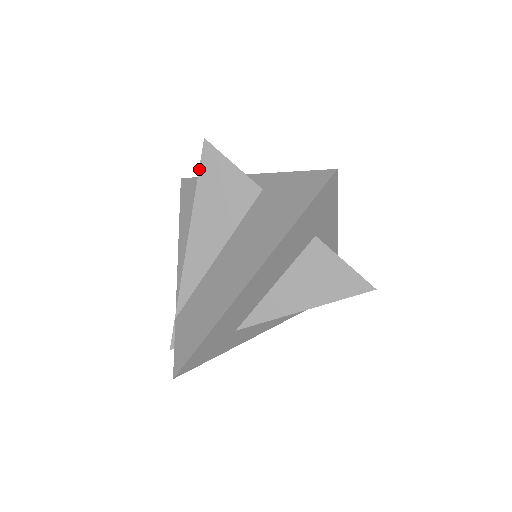
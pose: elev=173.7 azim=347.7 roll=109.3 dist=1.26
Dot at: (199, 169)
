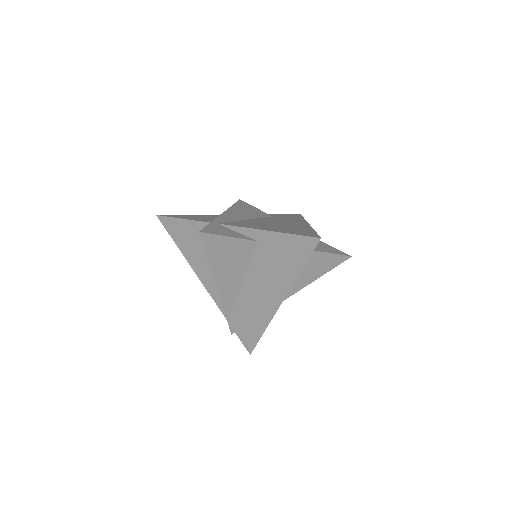
Dot at: (205, 250)
